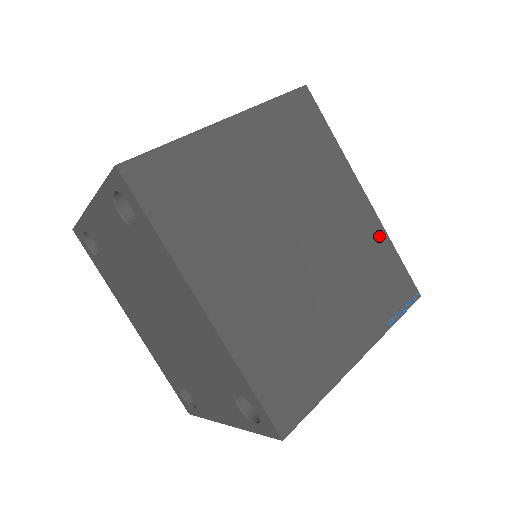
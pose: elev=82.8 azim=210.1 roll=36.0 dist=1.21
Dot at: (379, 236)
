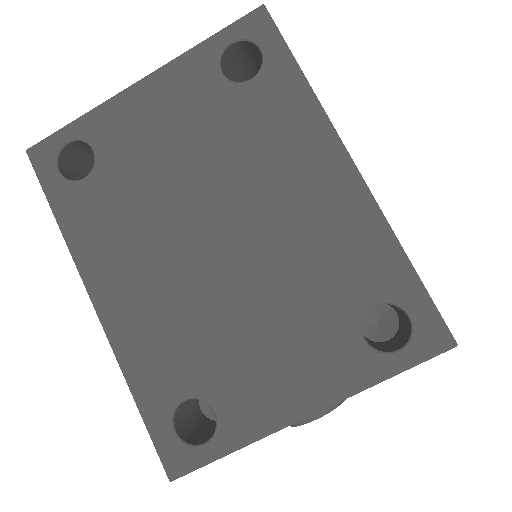
Dot at: occluded
